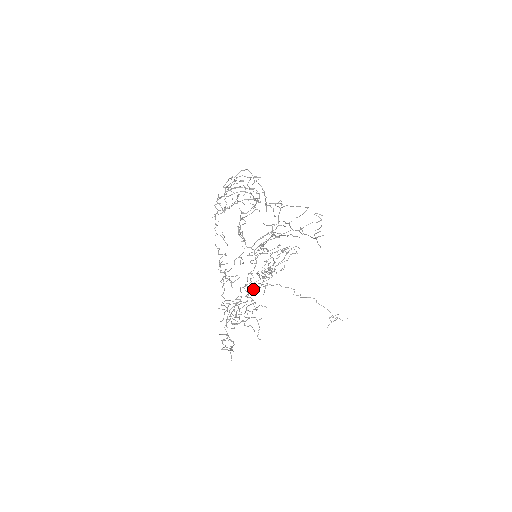
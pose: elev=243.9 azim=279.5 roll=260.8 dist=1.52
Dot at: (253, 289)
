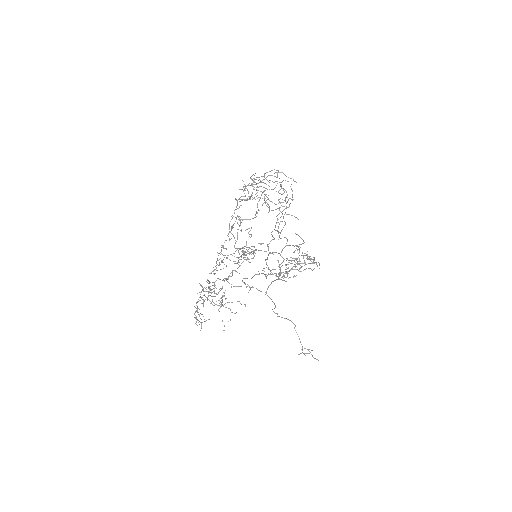
Dot at: occluded
